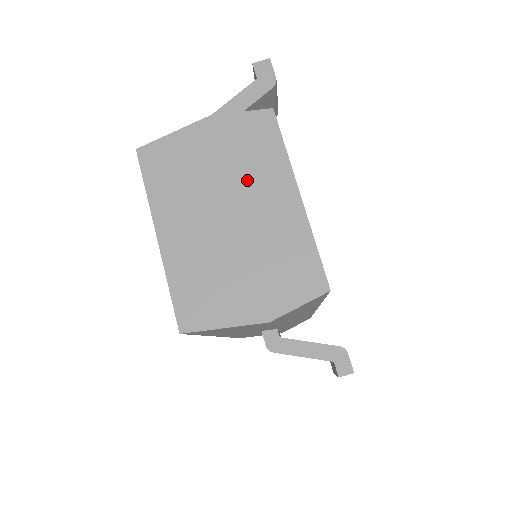
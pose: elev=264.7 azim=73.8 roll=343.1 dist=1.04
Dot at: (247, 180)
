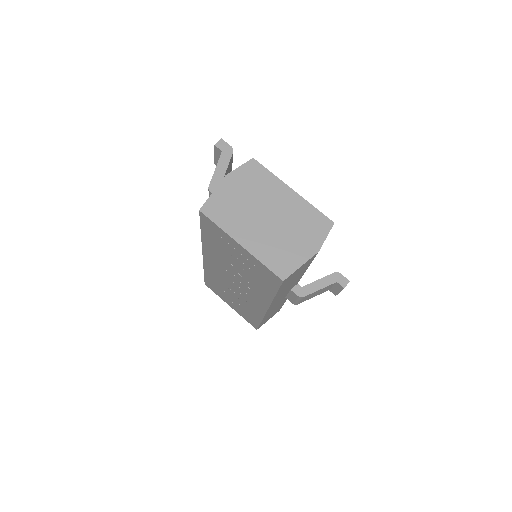
Dot at: (264, 196)
